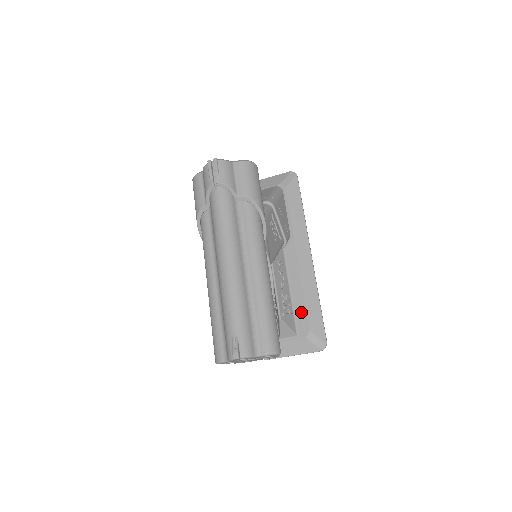
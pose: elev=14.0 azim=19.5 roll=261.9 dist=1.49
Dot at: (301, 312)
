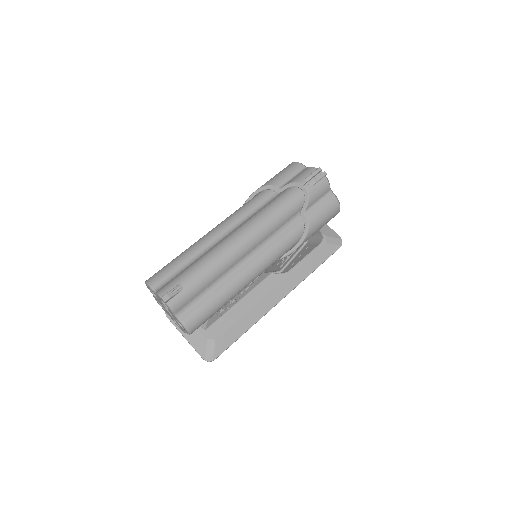
Dot at: (227, 322)
